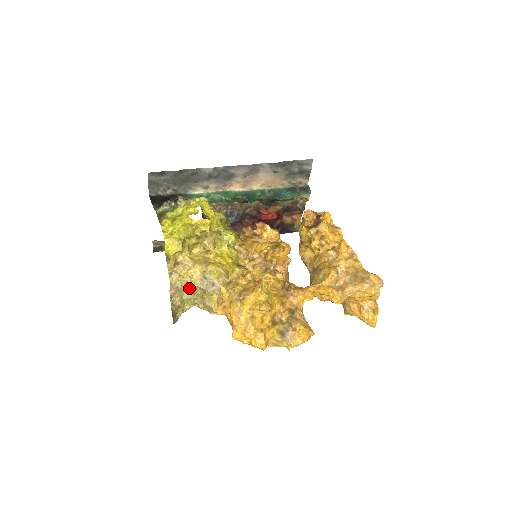
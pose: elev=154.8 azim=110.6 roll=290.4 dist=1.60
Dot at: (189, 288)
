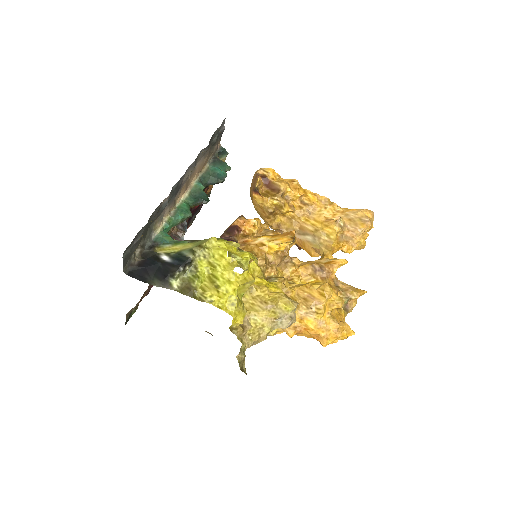
Dot at: (265, 338)
